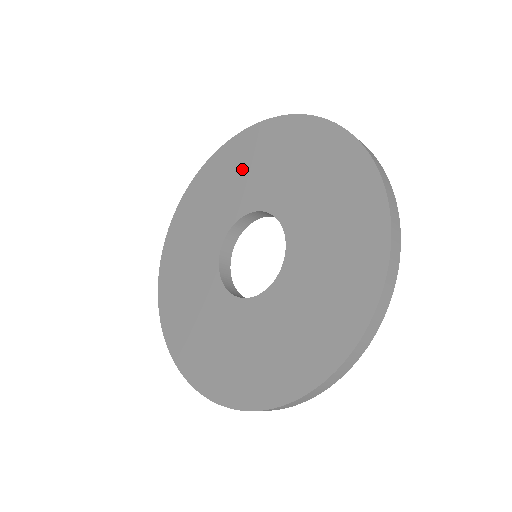
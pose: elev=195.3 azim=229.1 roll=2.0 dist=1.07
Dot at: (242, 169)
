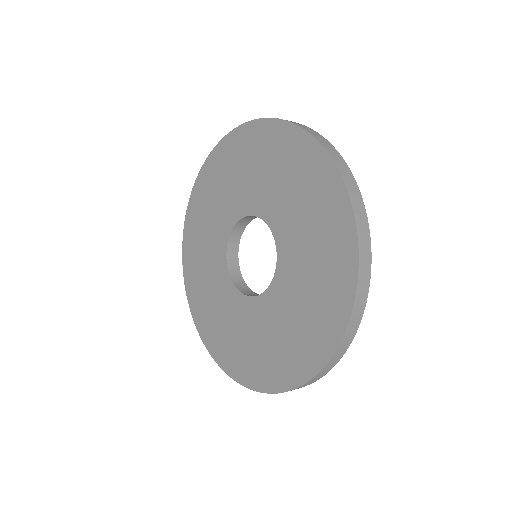
Dot at: (255, 164)
